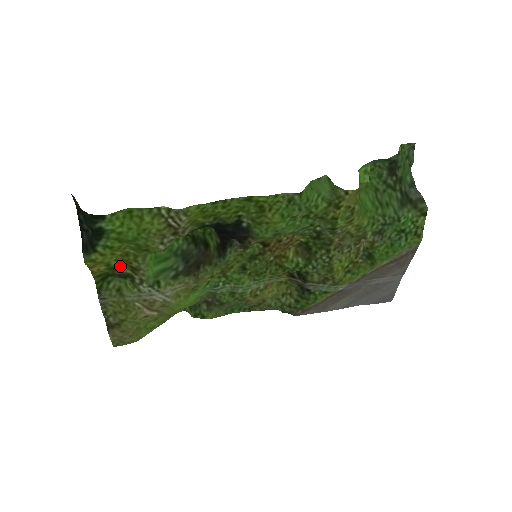
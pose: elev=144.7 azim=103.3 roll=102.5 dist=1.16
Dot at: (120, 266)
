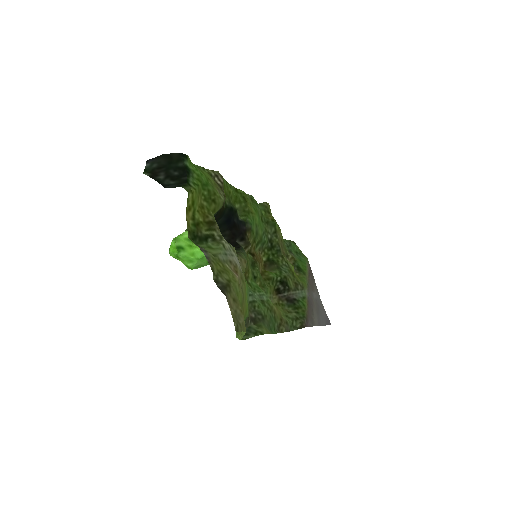
Dot at: (200, 223)
